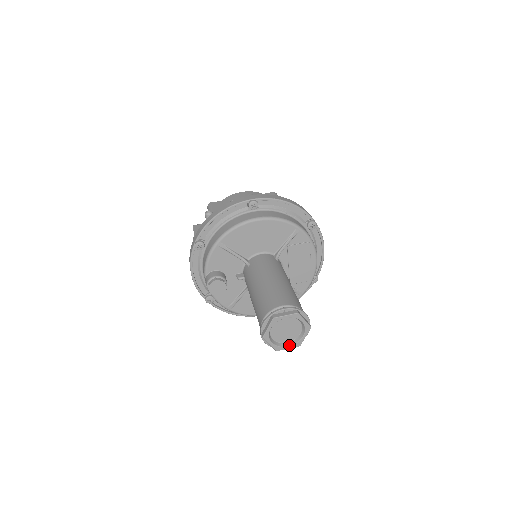
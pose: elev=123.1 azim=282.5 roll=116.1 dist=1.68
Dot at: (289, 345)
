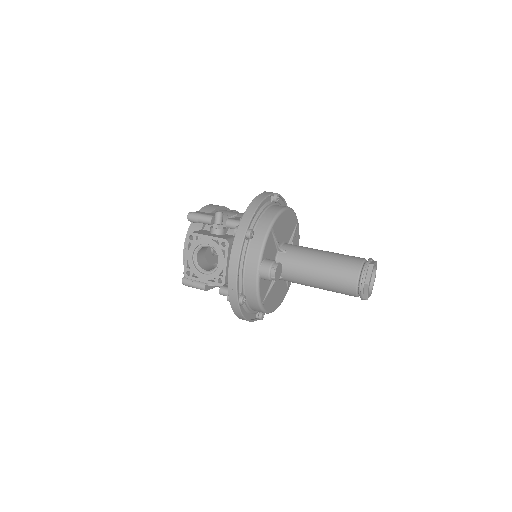
Dot at: (369, 294)
